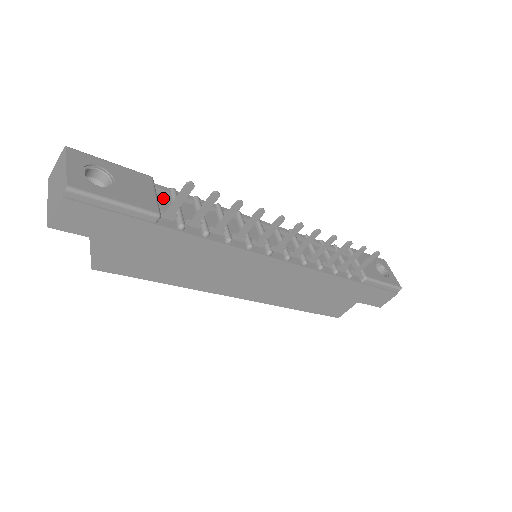
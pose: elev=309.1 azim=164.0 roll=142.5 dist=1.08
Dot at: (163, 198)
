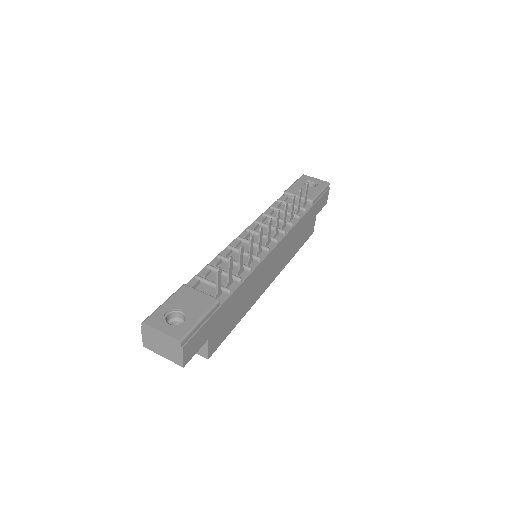
Dot at: (200, 288)
